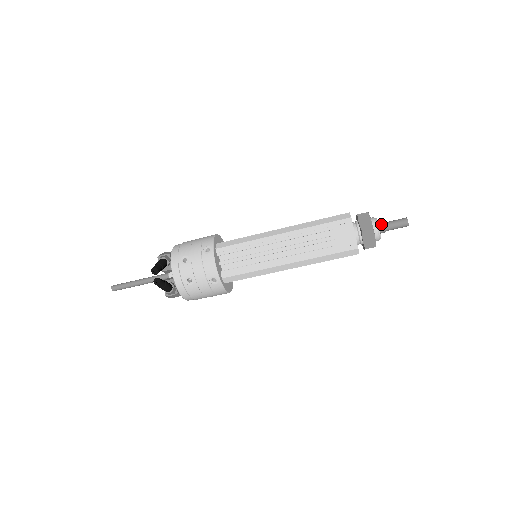
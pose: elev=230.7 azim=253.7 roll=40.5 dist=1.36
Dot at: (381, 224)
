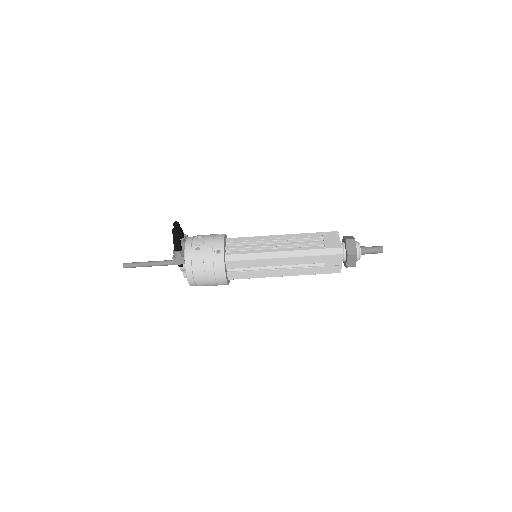
Dot at: (361, 246)
